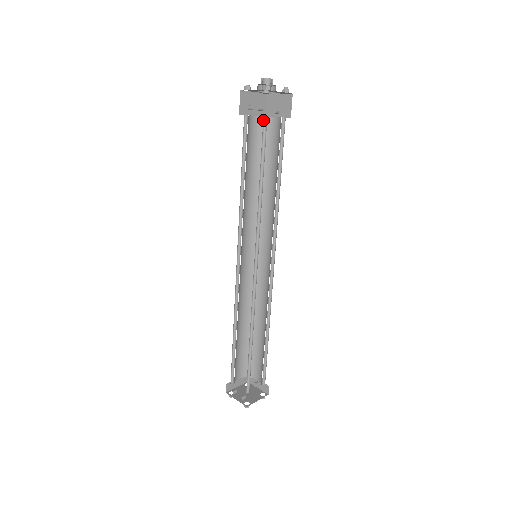
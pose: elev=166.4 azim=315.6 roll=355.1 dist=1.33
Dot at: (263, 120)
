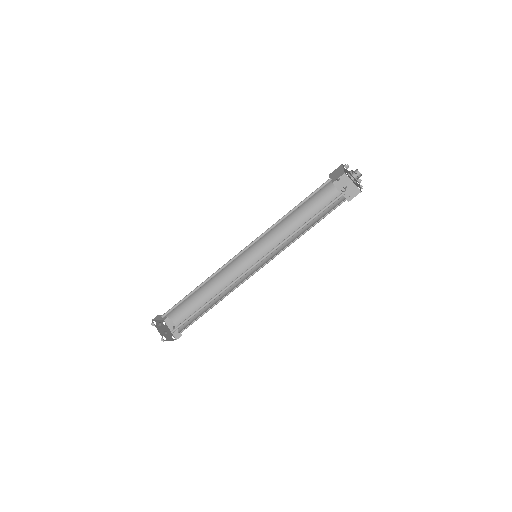
Dot at: (340, 194)
